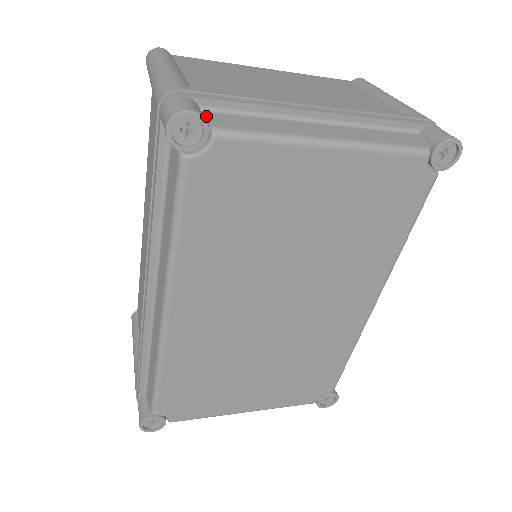
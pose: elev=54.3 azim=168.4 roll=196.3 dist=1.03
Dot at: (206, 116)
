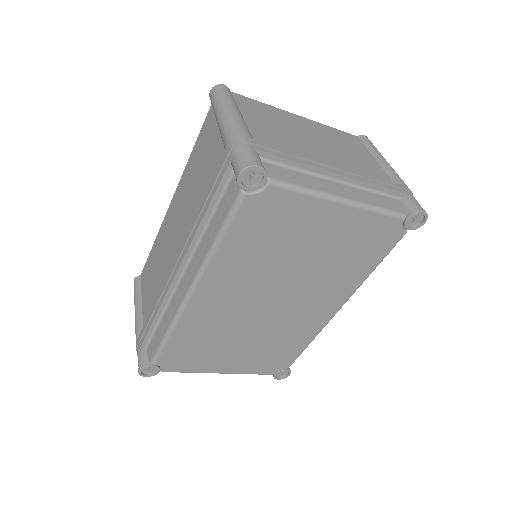
Dot at: (264, 166)
